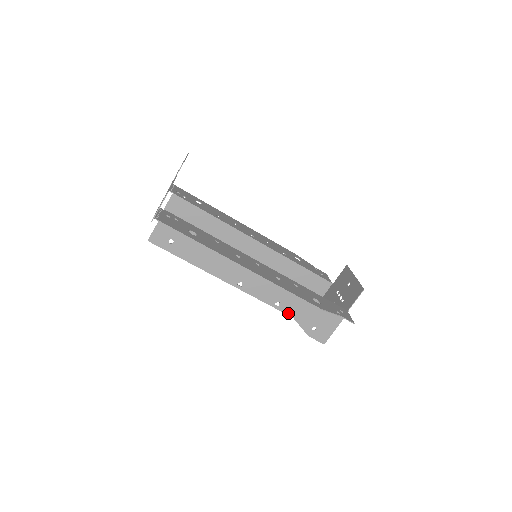
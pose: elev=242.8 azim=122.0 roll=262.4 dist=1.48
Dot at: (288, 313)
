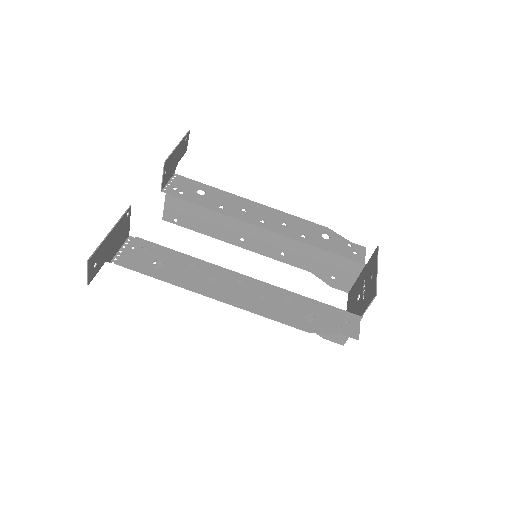
Dot at: occluded
